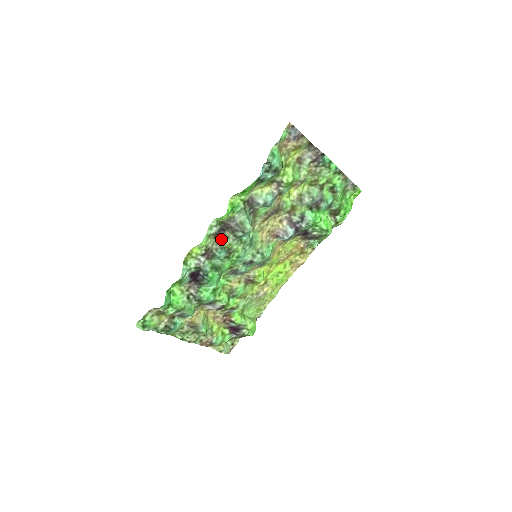
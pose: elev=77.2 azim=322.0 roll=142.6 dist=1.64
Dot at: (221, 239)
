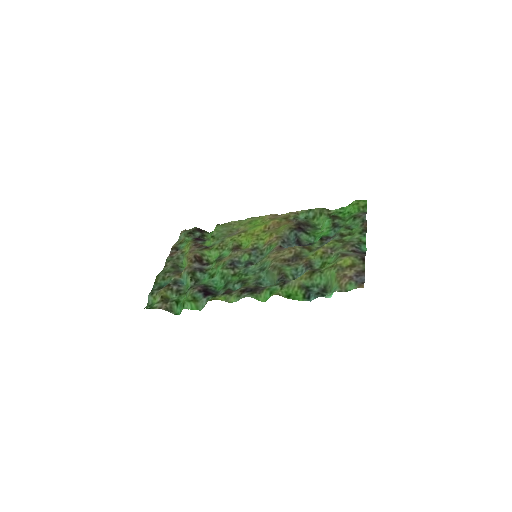
Dot at: (244, 287)
